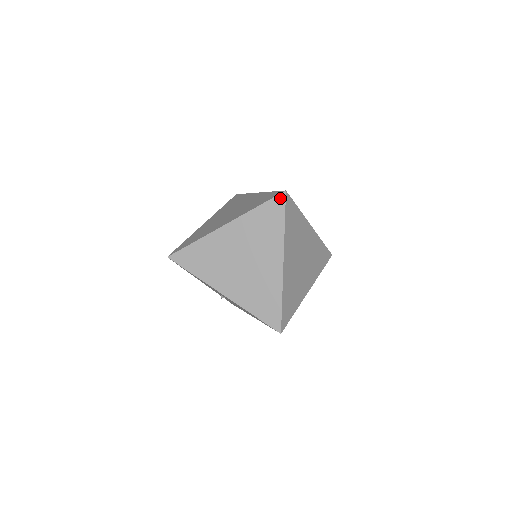
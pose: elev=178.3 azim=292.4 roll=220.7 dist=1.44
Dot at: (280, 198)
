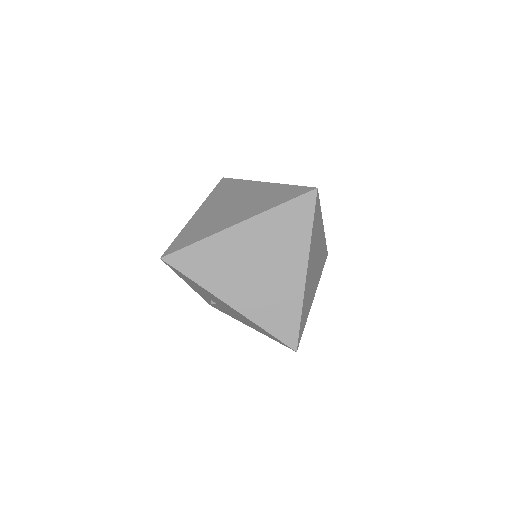
Dot at: (310, 196)
